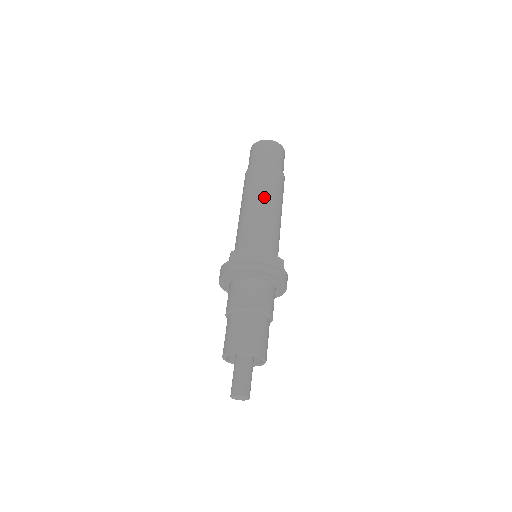
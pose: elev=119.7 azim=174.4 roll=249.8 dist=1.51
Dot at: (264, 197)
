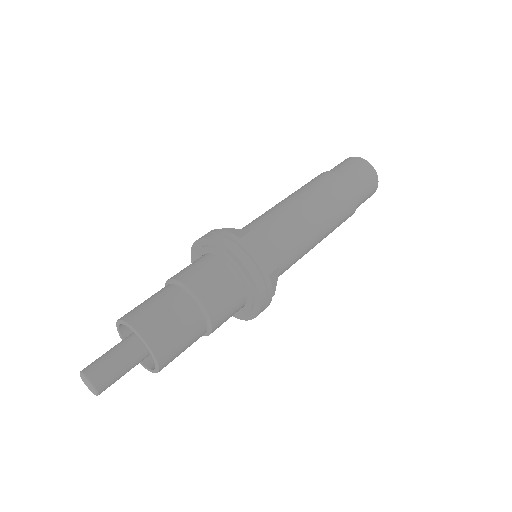
Dot at: (326, 219)
